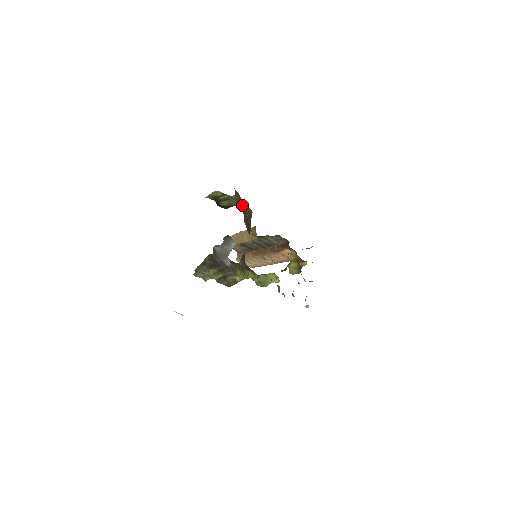
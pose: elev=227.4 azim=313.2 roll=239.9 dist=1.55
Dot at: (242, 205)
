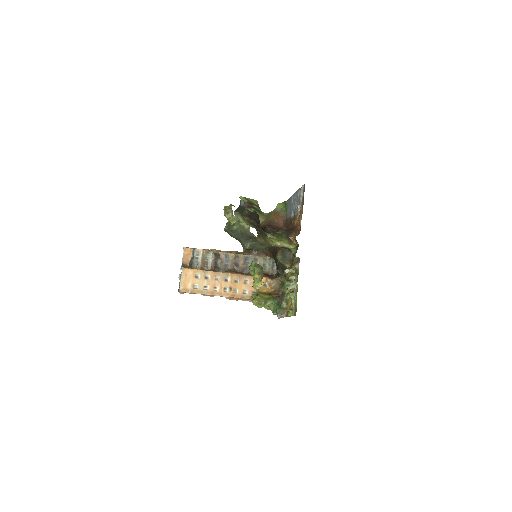
Dot at: (274, 220)
